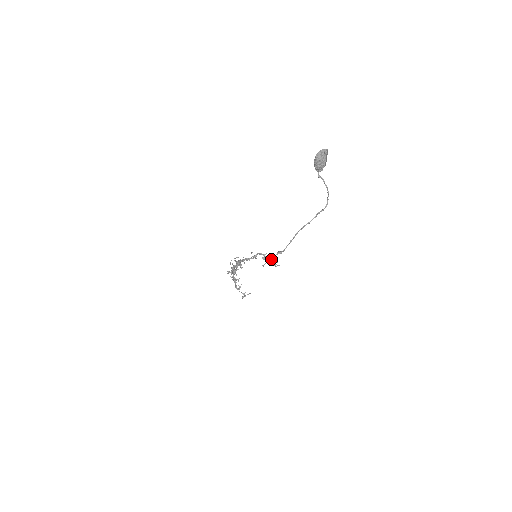
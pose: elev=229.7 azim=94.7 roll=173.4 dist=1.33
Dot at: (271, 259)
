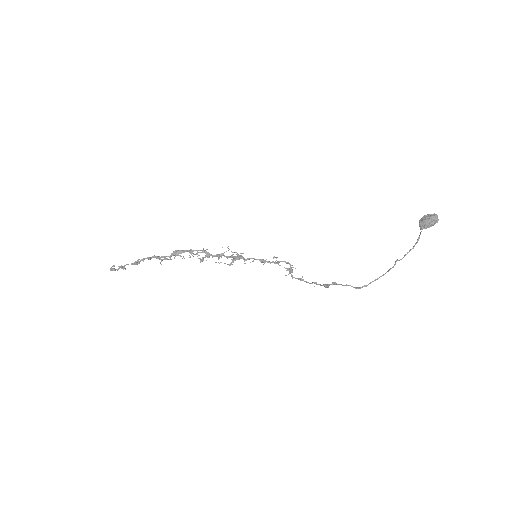
Dot at: (338, 284)
